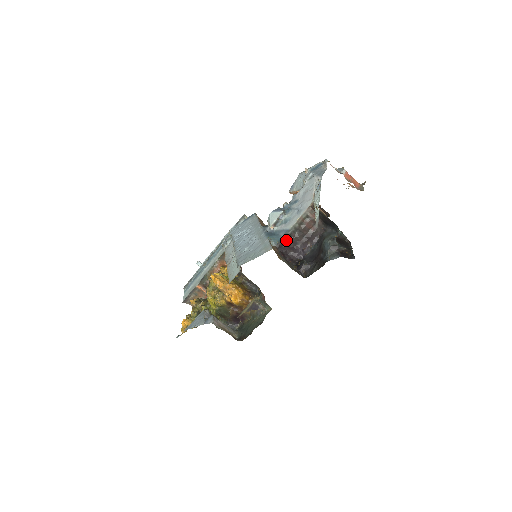
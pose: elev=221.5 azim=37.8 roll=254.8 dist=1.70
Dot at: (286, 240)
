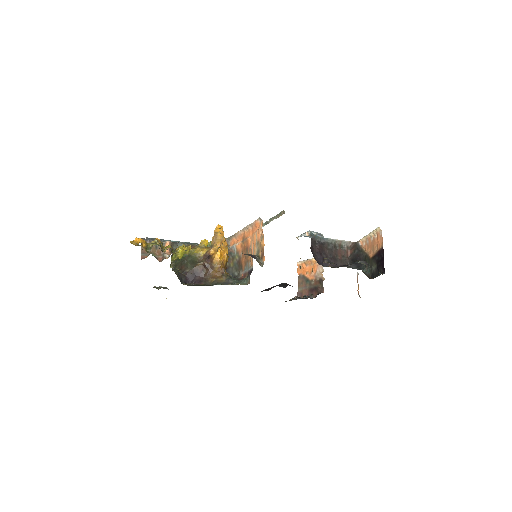
Dot at: (320, 242)
